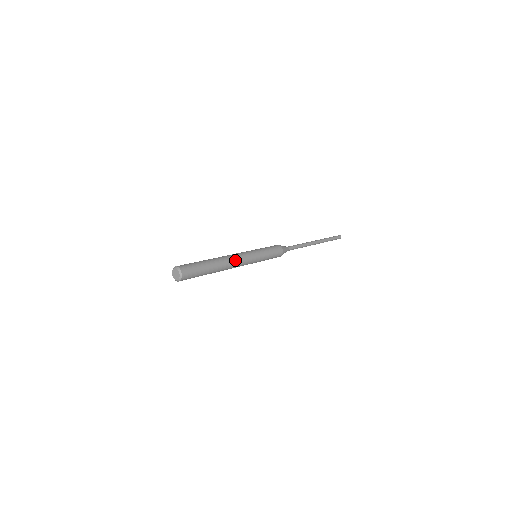
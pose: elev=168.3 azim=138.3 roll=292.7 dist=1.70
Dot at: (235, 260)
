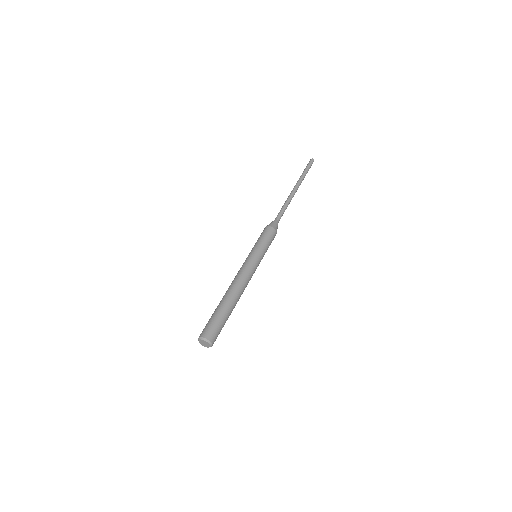
Dot at: (240, 280)
